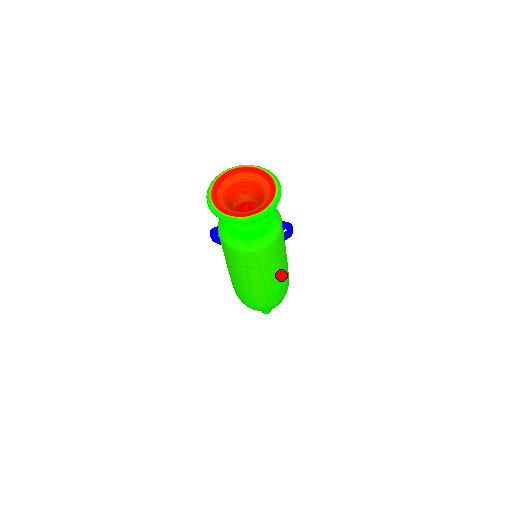
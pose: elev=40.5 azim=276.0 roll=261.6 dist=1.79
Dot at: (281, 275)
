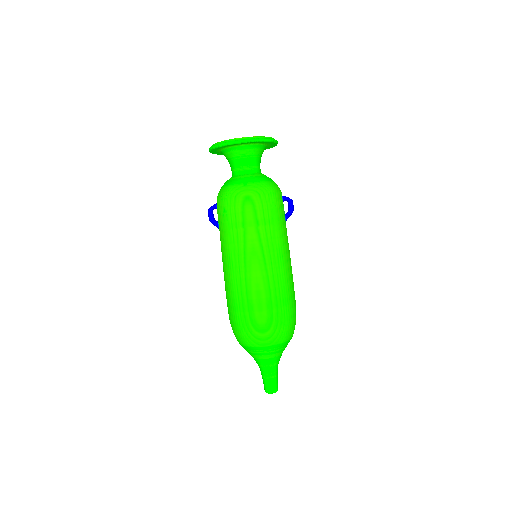
Dot at: (284, 265)
